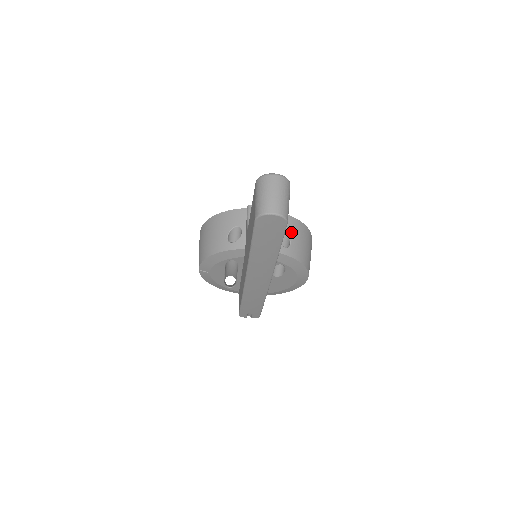
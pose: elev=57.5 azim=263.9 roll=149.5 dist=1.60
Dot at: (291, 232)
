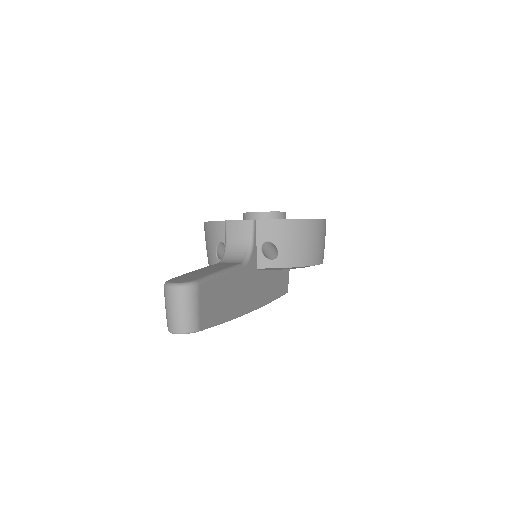
Dot at: (278, 239)
